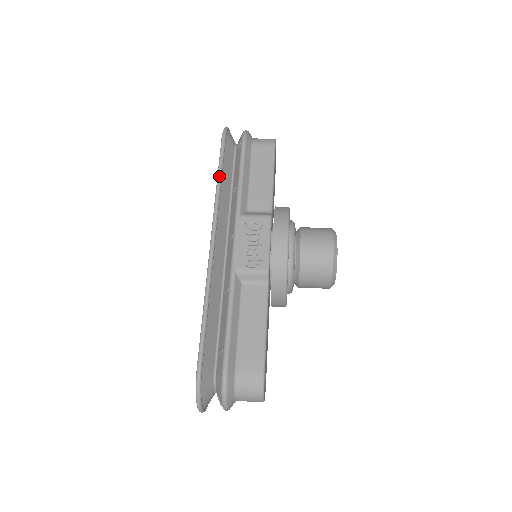
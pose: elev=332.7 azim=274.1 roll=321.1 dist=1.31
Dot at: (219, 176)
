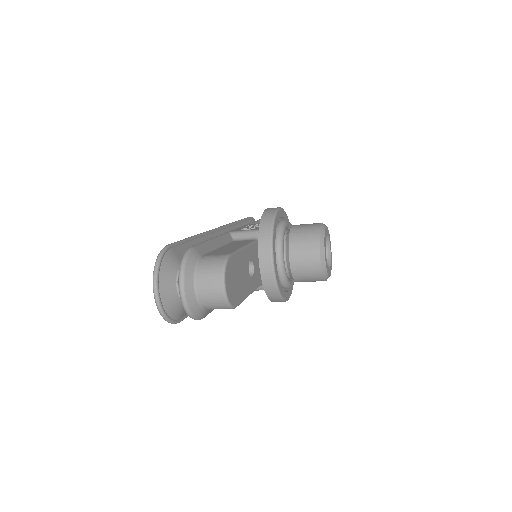
Dot at: (238, 220)
